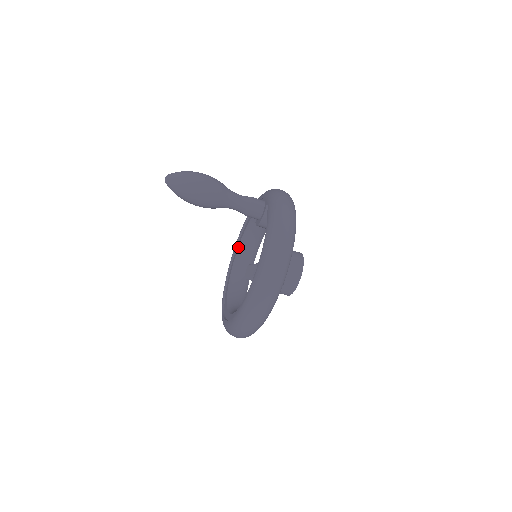
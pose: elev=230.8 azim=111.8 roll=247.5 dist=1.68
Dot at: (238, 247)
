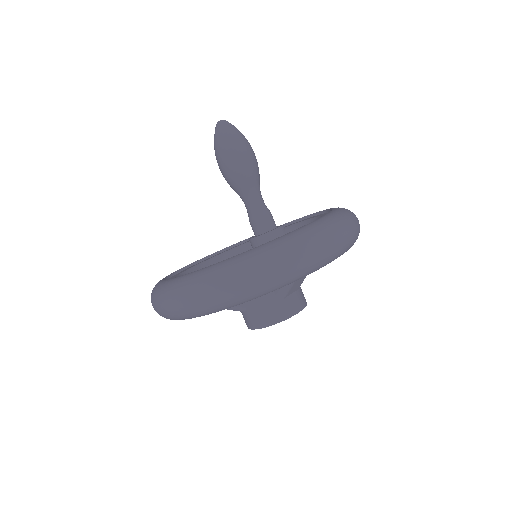
Dot at: (181, 273)
